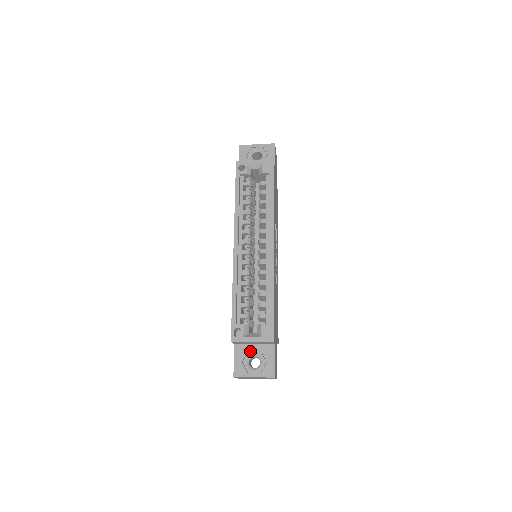
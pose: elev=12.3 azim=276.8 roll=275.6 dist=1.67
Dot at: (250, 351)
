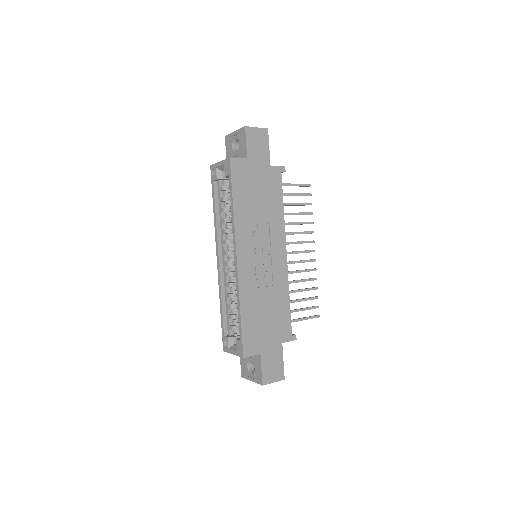
Dot at: occluded
